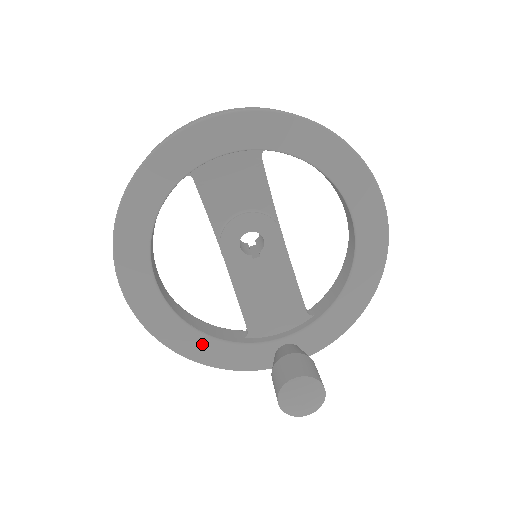
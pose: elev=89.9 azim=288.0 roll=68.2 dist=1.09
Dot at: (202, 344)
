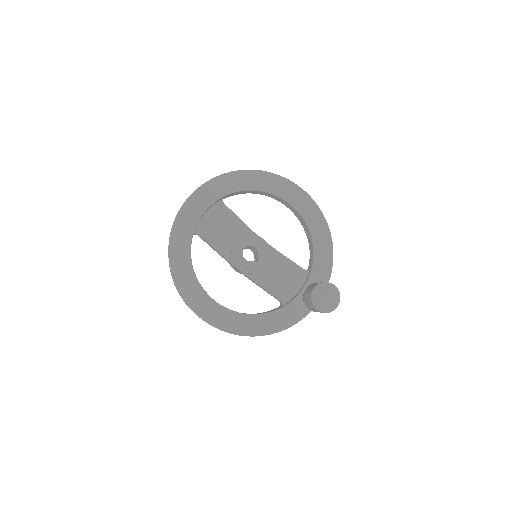
Dot at: (260, 321)
